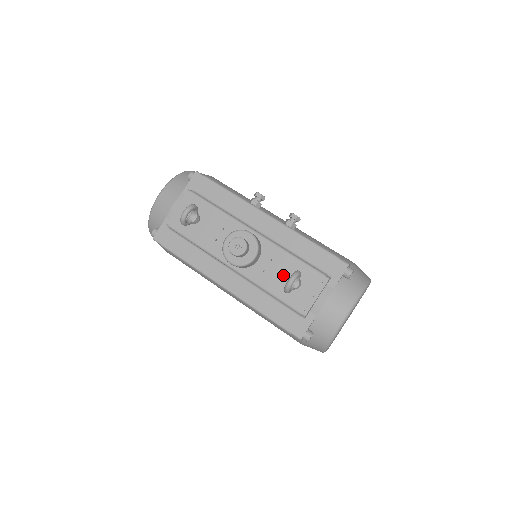
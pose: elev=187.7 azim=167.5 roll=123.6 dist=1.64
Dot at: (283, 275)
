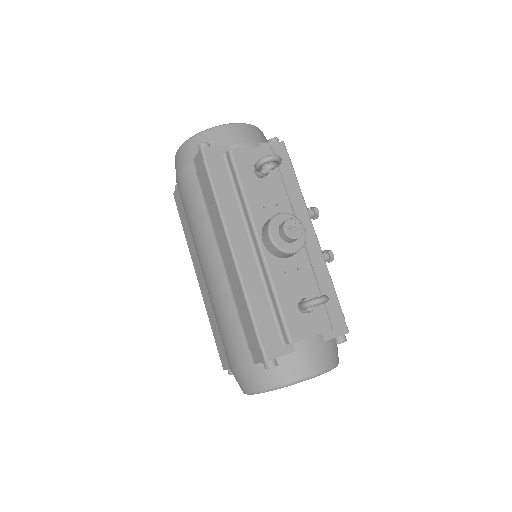
Dot at: (298, 290)
